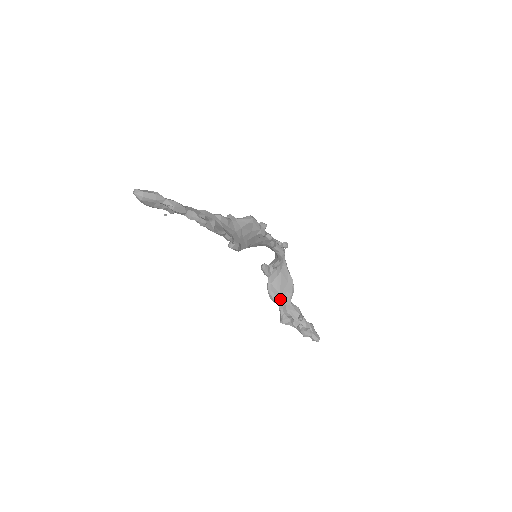
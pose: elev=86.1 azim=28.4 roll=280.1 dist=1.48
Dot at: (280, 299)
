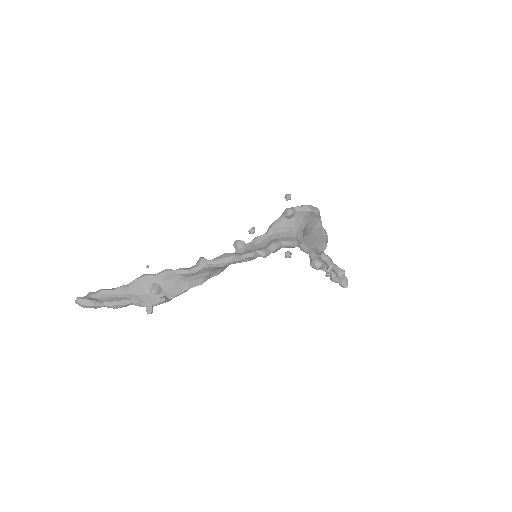
Dot at: (309, 251)
